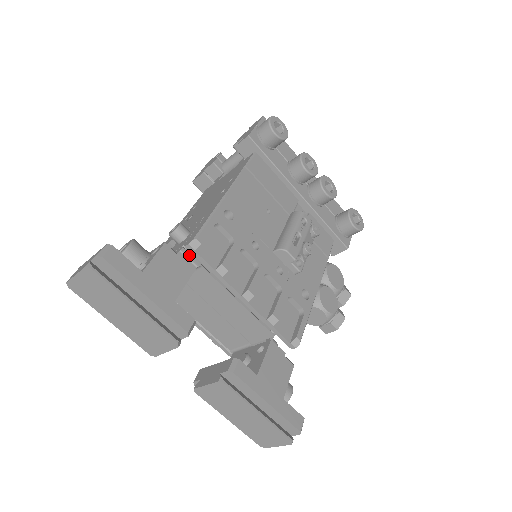
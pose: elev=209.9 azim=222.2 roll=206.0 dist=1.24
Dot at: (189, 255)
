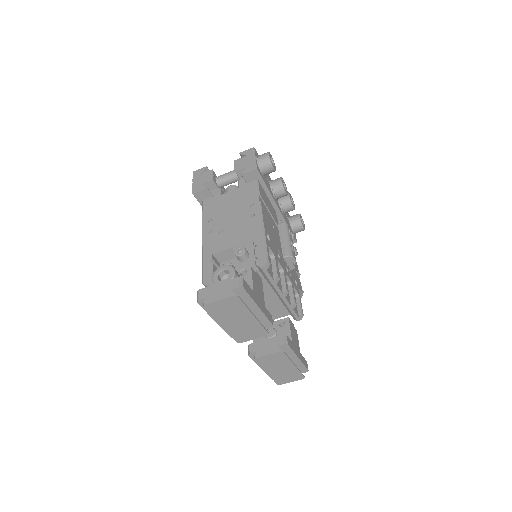
Dot at: (261, 272)
